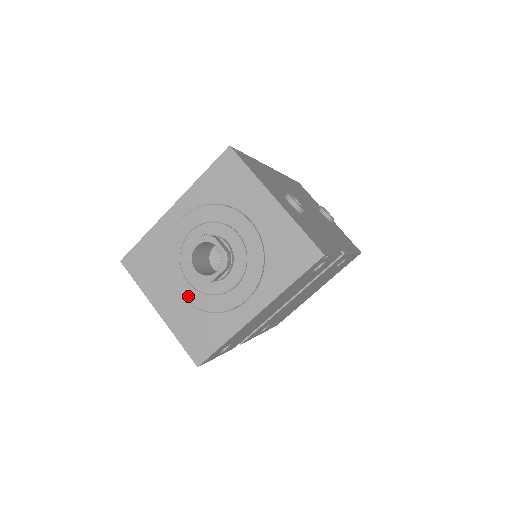
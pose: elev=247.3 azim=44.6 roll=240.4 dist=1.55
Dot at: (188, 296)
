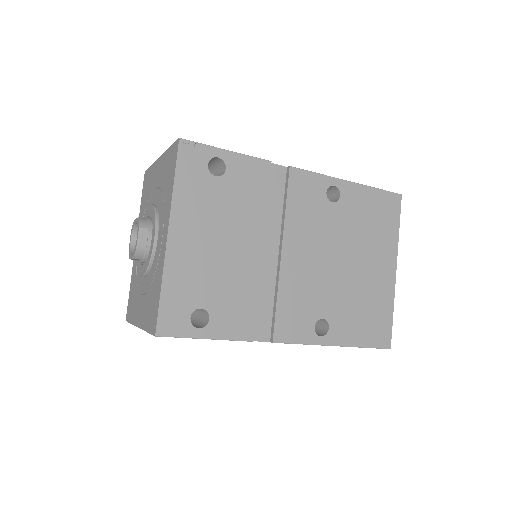
Dot at: (145, 288)
